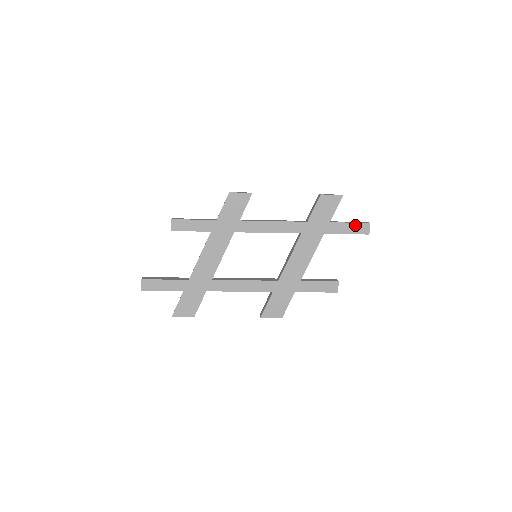
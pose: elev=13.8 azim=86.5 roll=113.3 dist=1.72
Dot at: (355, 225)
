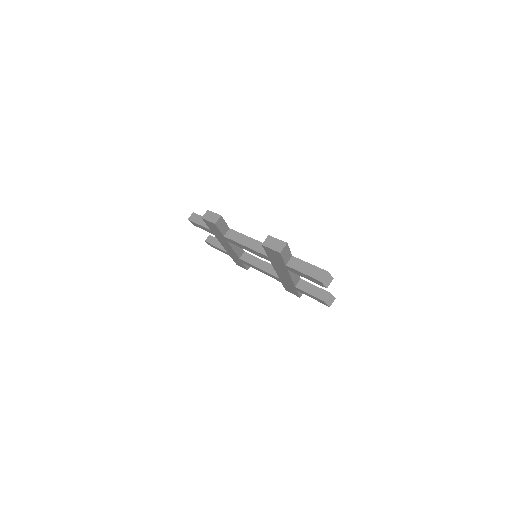
Dot at: (308, 277)
